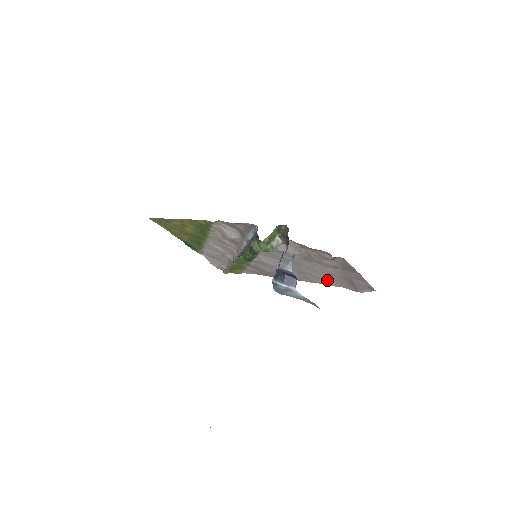
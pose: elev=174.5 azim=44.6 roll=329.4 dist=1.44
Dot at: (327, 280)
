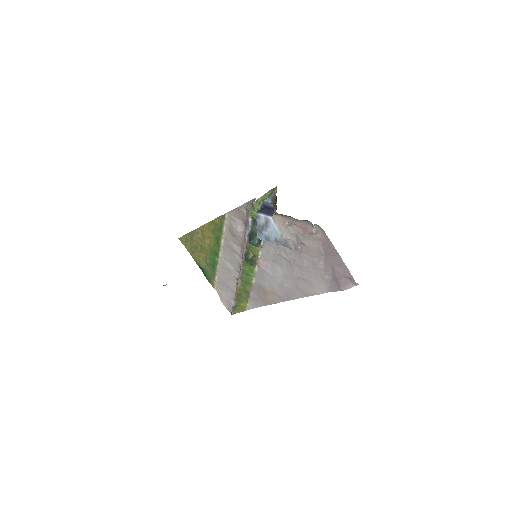
Dot at: (315, 283)
